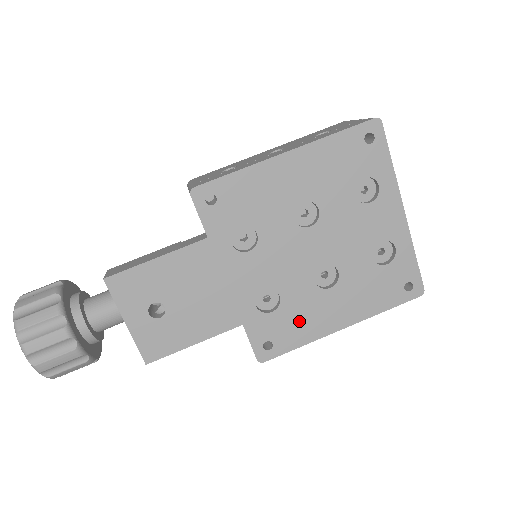
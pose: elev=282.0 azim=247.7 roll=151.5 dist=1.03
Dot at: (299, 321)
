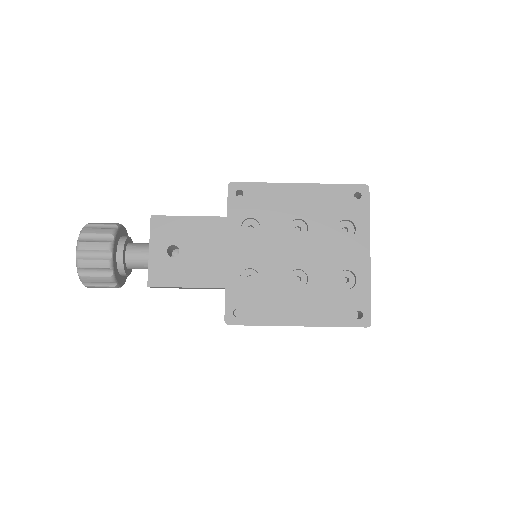
Dot at: (266, 304)
